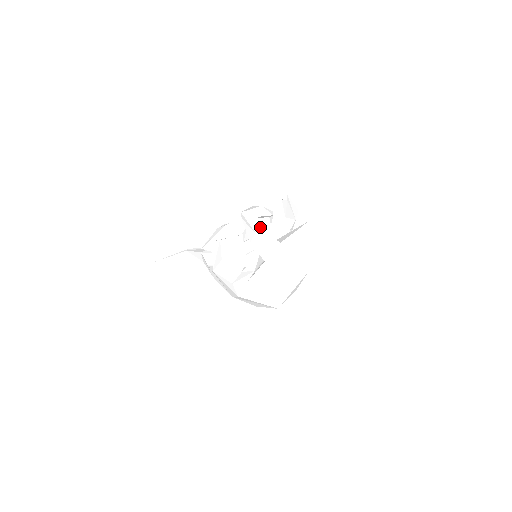
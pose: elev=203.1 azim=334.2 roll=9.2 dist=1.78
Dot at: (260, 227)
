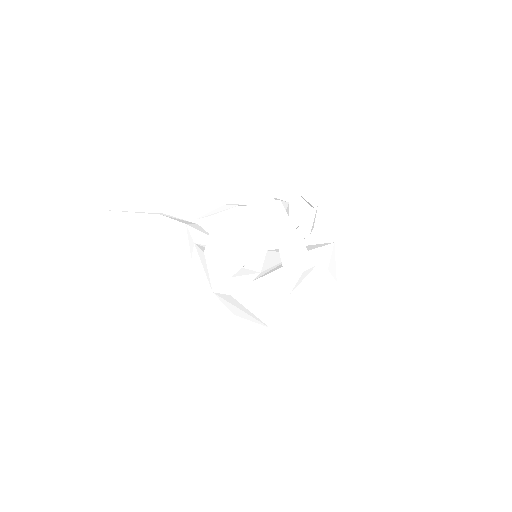
Dot at: (293, 225)
